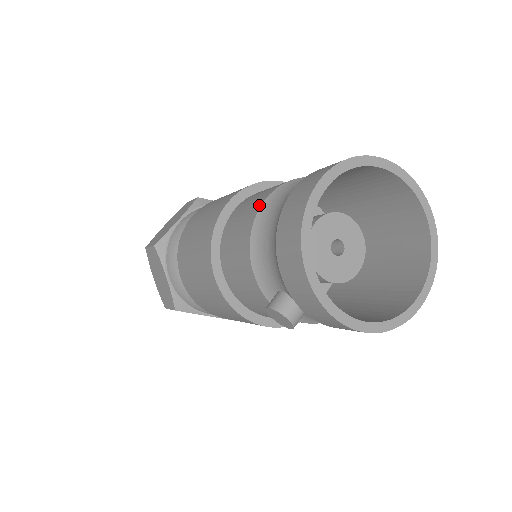
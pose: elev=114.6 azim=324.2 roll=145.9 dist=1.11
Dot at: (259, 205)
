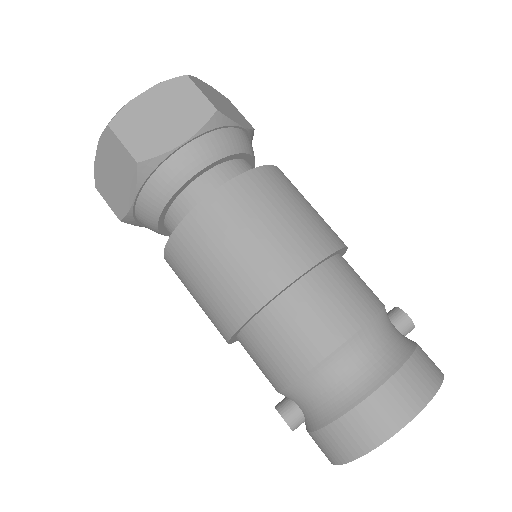
Dot at: (334, 345)
